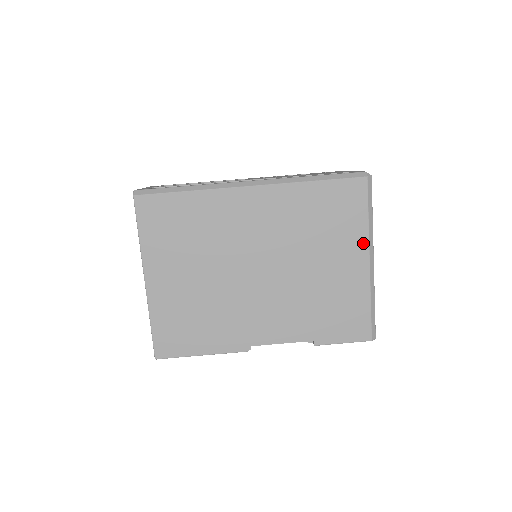
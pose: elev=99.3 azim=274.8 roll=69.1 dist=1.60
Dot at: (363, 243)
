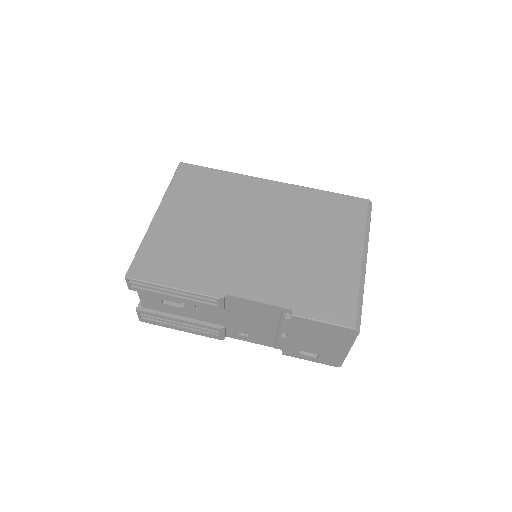
Dot at: (358, 242)
